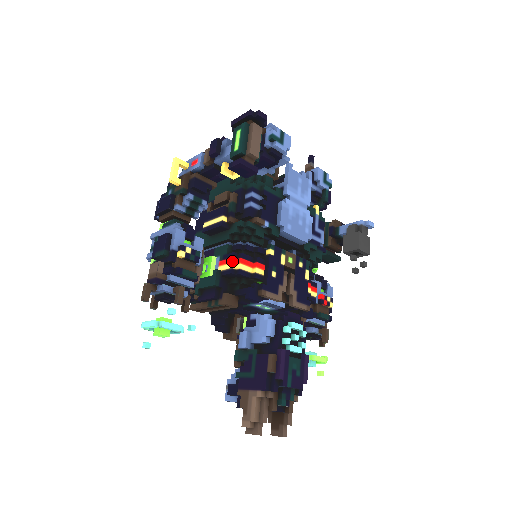
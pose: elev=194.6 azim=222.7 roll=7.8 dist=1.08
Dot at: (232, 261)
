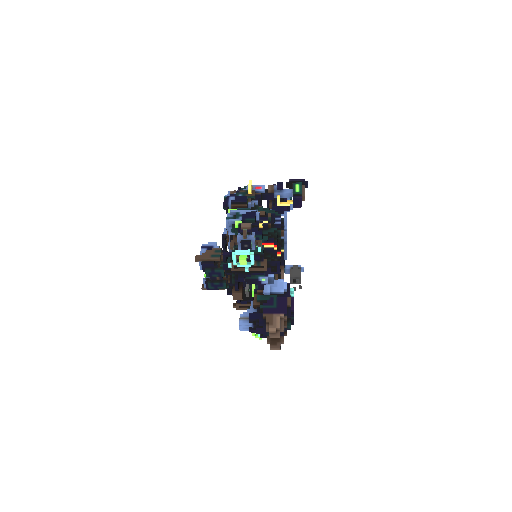
Dot at: (274, 244)
